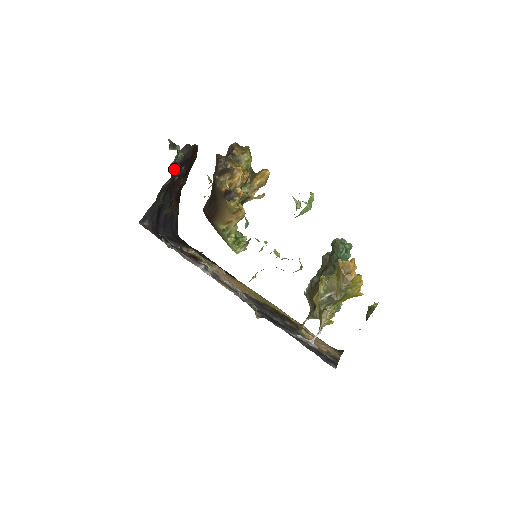
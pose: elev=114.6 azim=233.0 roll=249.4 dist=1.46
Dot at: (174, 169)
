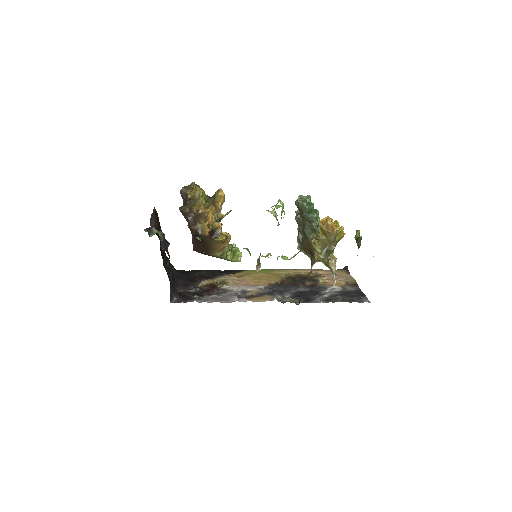
Dot at: (164, 248)
